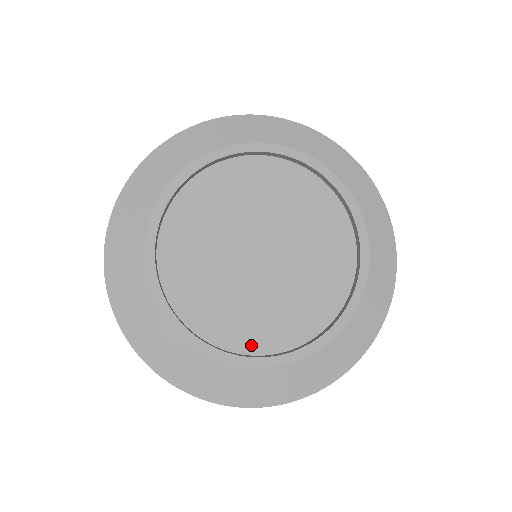
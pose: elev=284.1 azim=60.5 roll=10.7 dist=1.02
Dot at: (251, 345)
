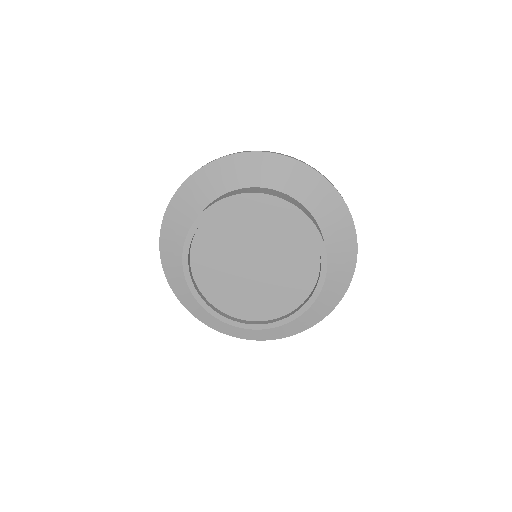
Dot at: (258, 316)
